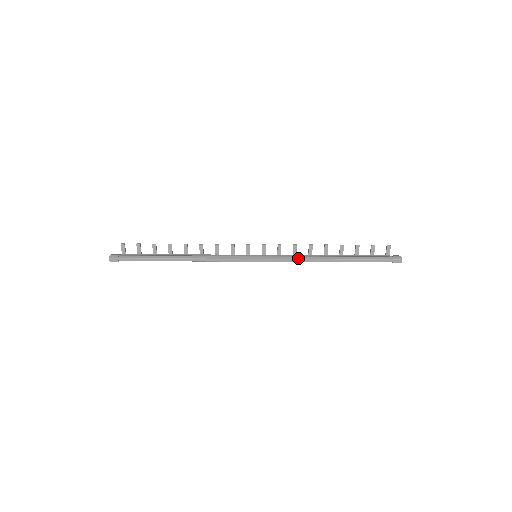
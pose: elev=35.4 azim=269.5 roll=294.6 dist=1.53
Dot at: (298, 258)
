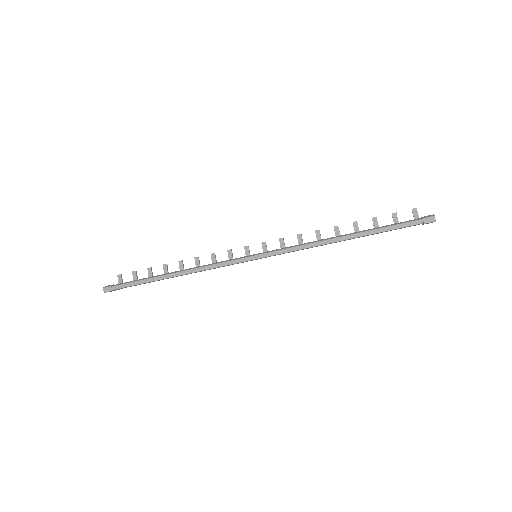
Dot at: (302, 244)
